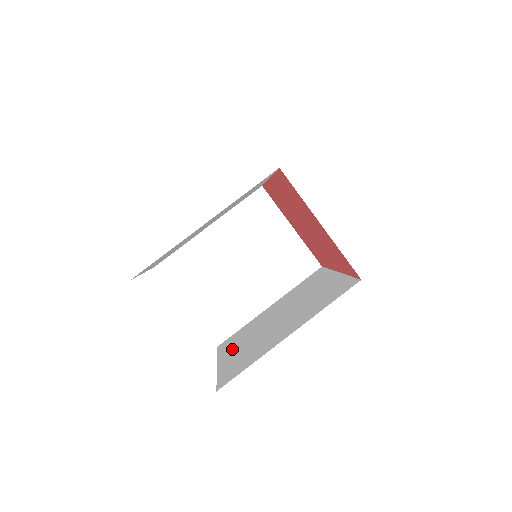
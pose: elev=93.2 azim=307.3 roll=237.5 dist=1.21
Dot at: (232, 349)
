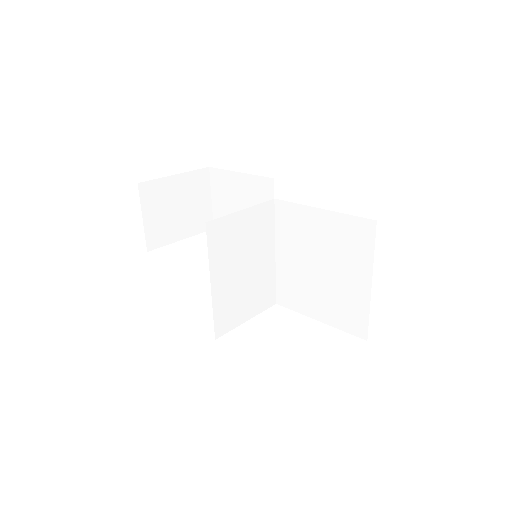
Dot at: (309, 304)
